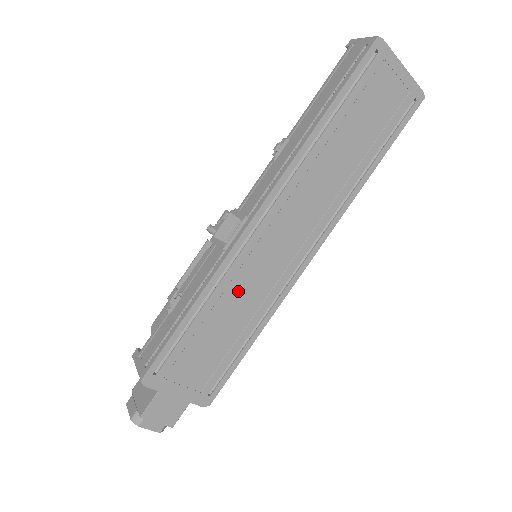
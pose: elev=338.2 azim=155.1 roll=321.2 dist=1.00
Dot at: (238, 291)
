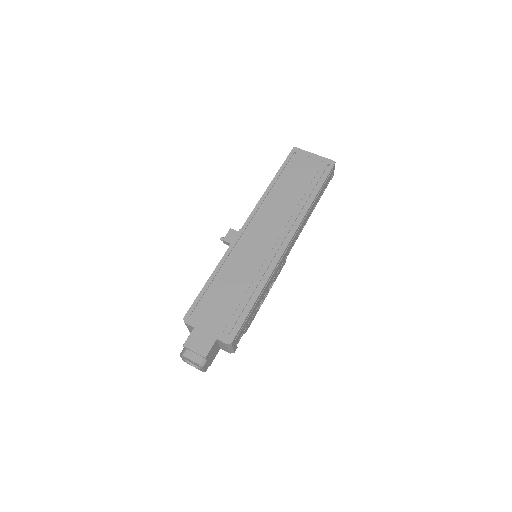
Dot at: (240, 265)
